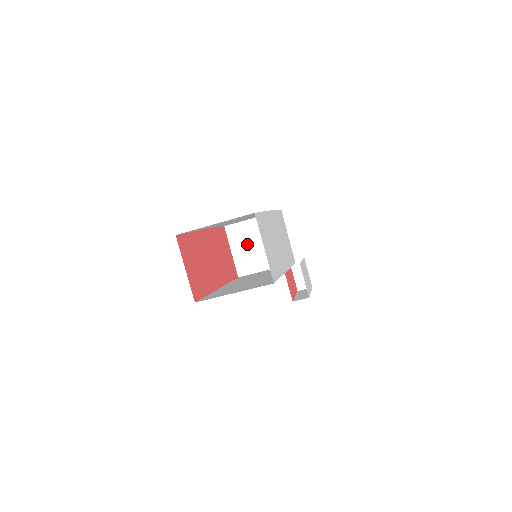
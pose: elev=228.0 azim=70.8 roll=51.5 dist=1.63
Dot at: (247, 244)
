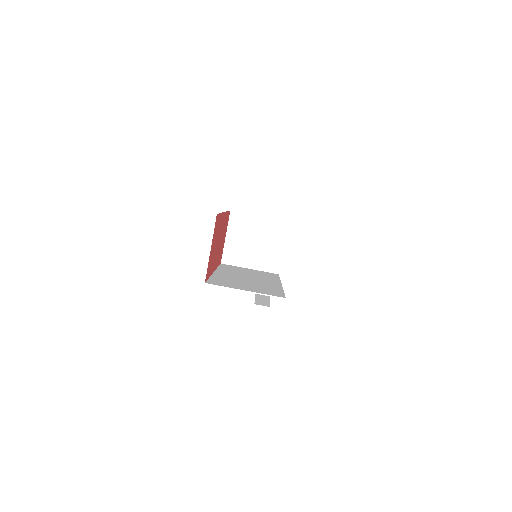
Dot at: (243, 237)
